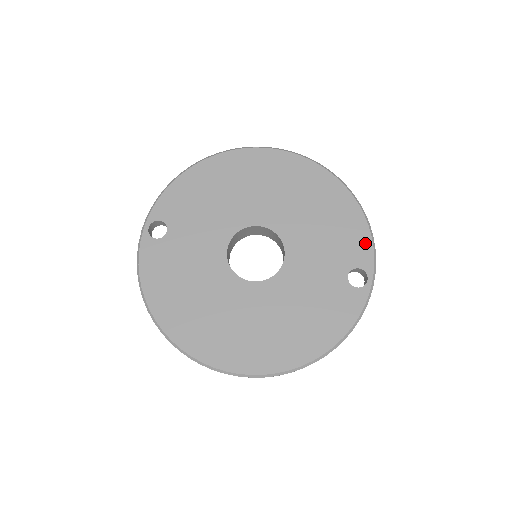
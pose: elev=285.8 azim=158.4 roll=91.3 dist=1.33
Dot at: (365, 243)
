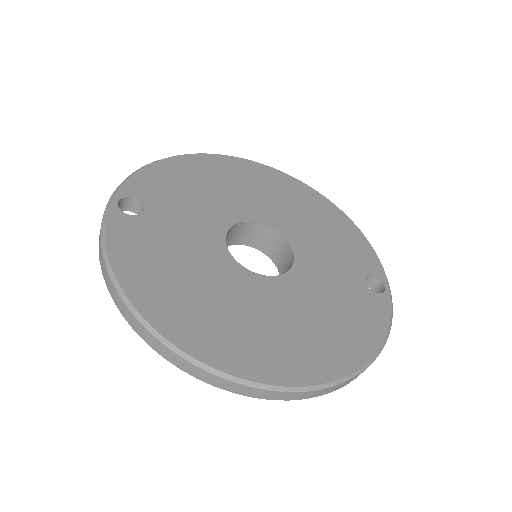
Dot at: (370, 254)
